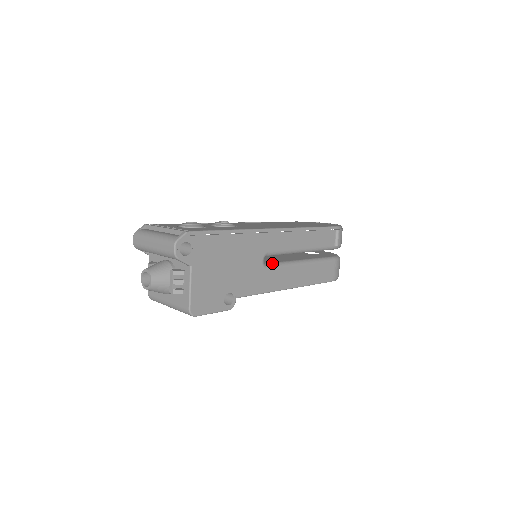
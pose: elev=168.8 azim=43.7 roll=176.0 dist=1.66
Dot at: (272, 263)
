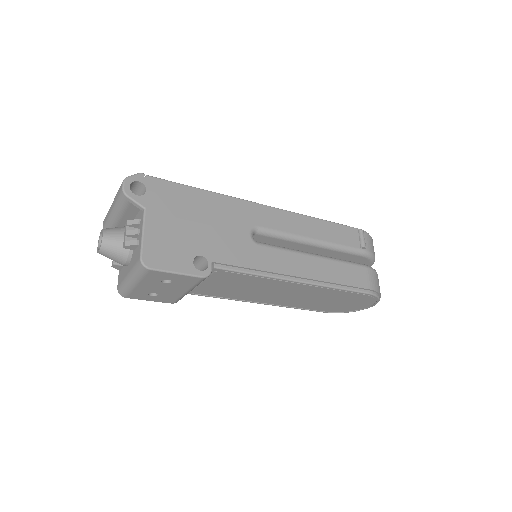
Dot at: occluded
